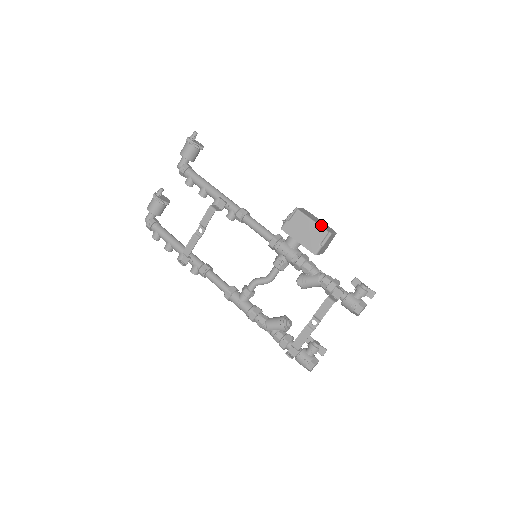
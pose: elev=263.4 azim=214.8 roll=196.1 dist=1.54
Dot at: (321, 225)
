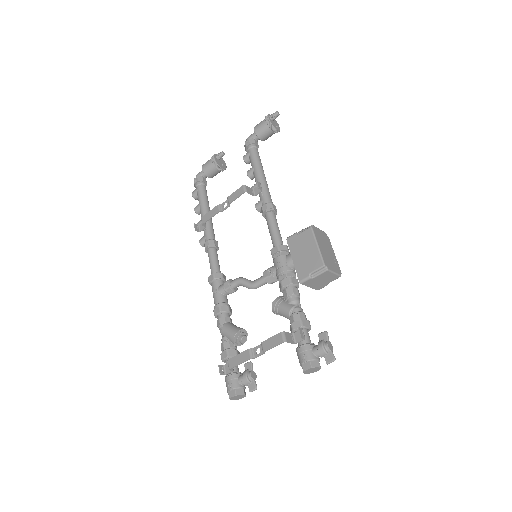
Dot at: (324, 255)
